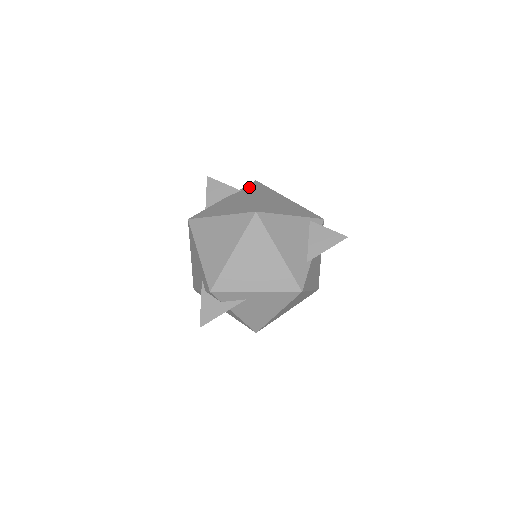
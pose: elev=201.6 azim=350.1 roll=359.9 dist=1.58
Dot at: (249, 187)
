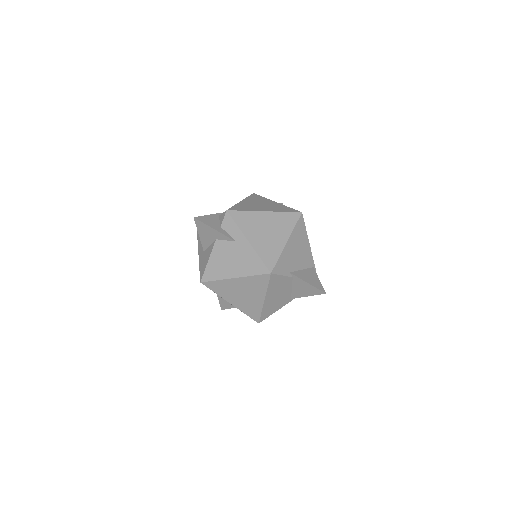
Dot at: occluded
